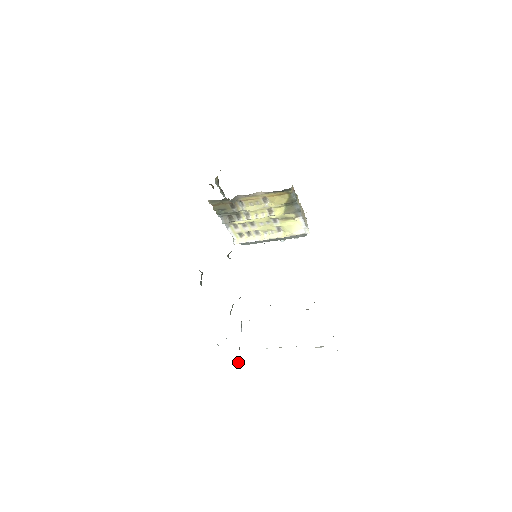
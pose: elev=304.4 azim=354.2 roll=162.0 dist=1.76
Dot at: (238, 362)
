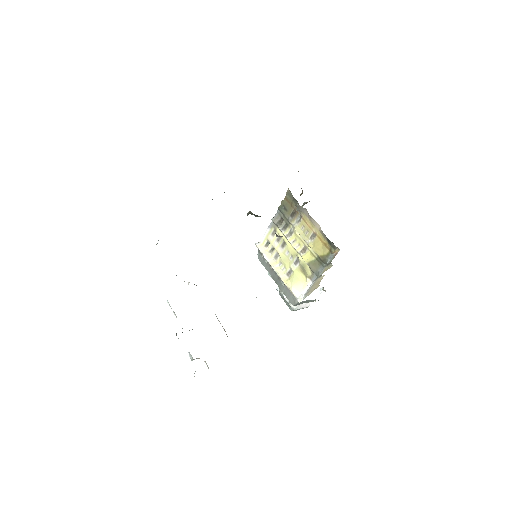
Dot at: occluded
